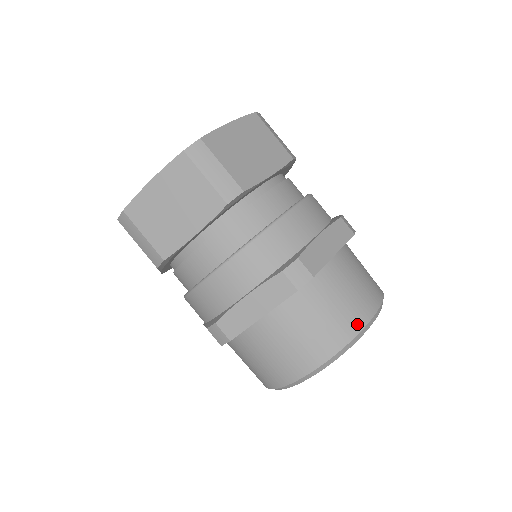
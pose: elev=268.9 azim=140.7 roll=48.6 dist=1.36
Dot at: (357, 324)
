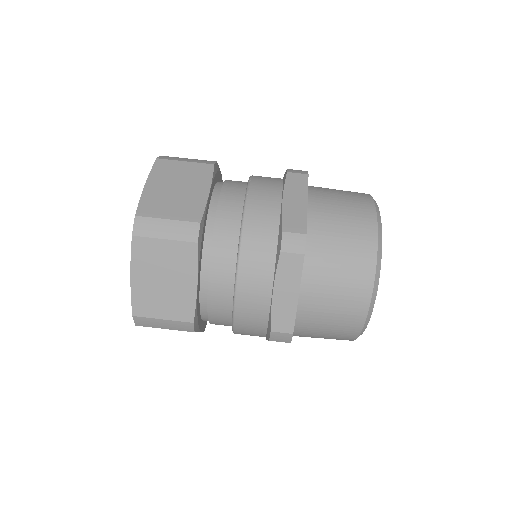
Dot at: occluded
